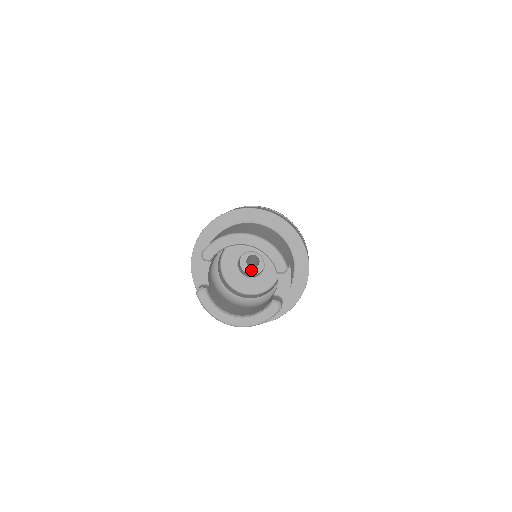
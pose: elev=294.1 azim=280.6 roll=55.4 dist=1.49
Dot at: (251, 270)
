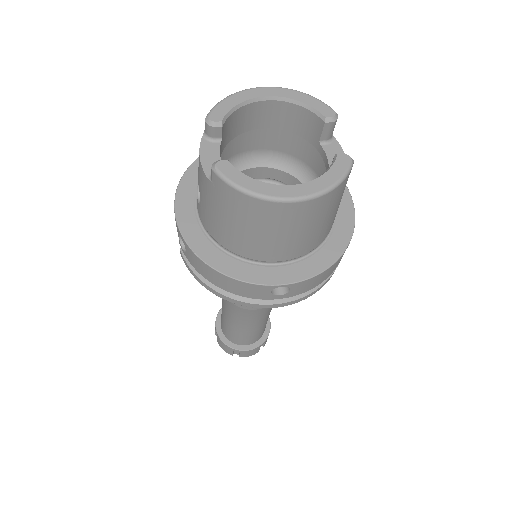
Dot at: occluded
